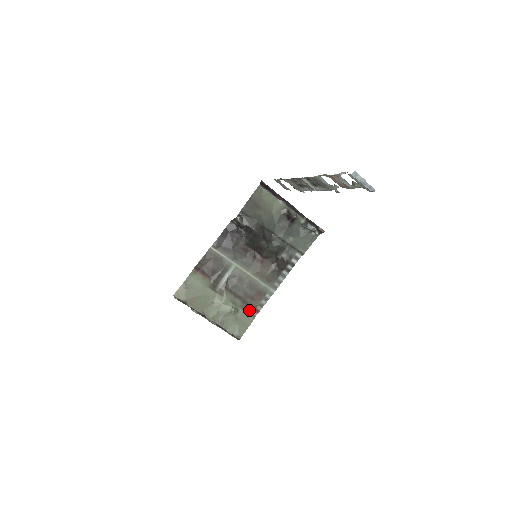
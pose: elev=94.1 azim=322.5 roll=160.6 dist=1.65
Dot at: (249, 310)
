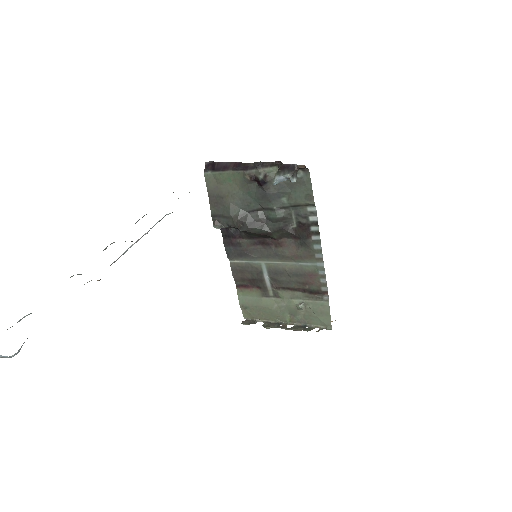
Dot at: (316, 296)
